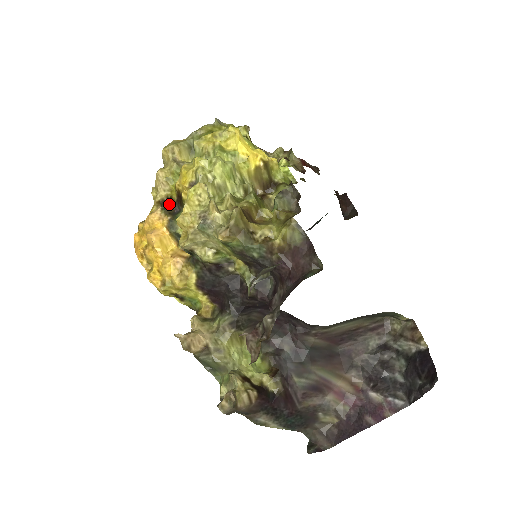
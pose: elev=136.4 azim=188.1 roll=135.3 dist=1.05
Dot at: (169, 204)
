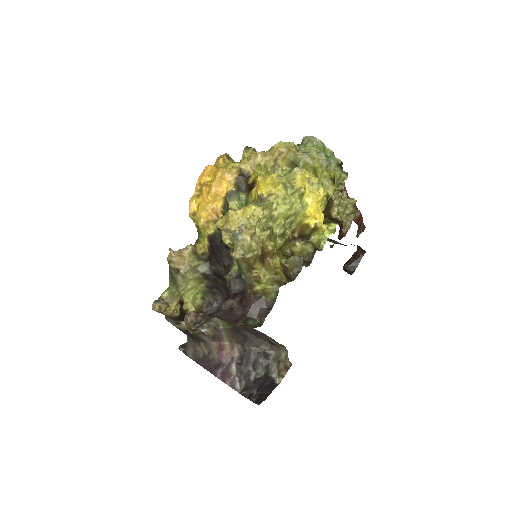
Dot at: (244, 179)
